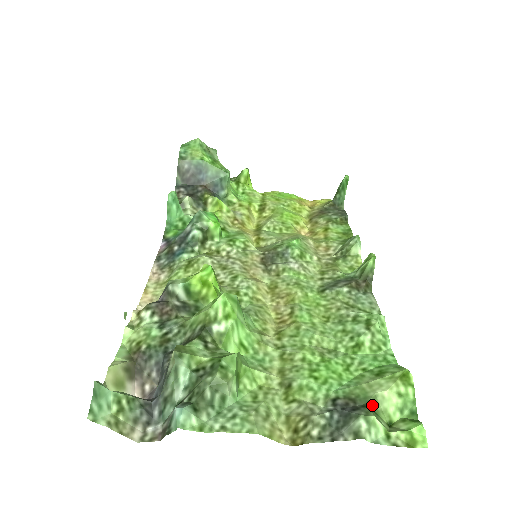
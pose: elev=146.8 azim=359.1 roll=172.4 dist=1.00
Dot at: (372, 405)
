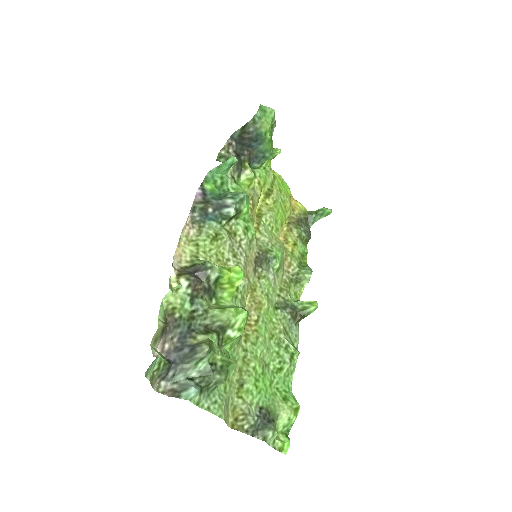
Dot at: (275, 420)
